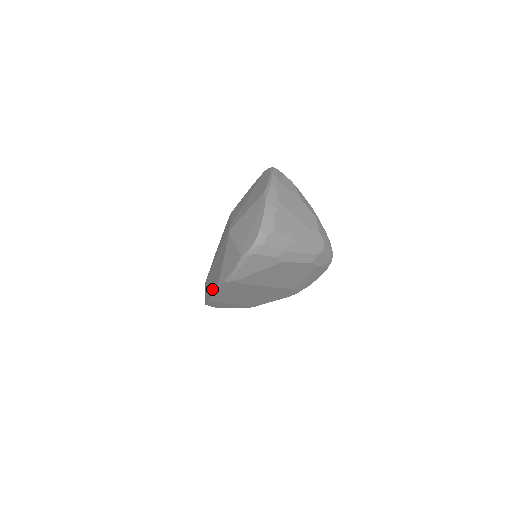
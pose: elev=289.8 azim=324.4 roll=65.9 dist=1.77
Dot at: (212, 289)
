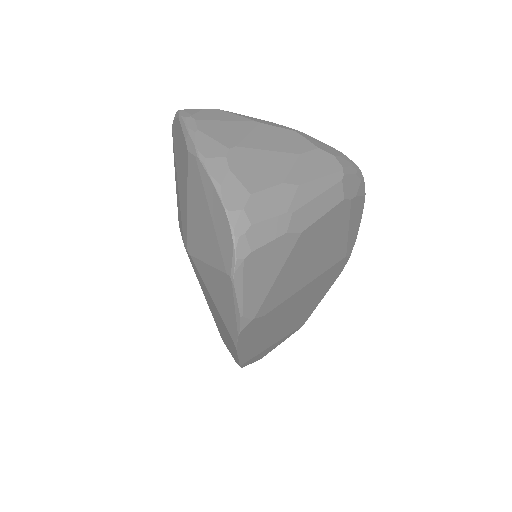
Dot at: (233, 350)
